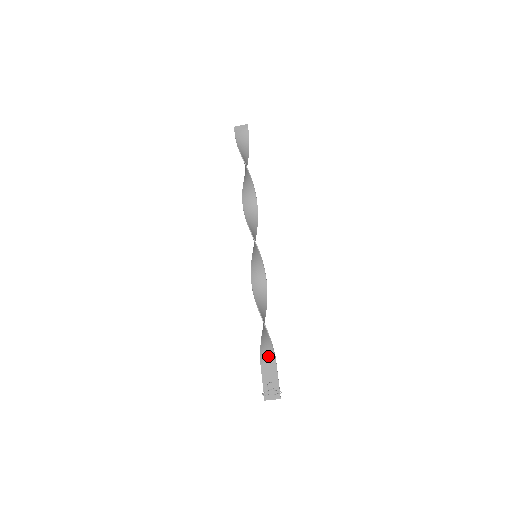
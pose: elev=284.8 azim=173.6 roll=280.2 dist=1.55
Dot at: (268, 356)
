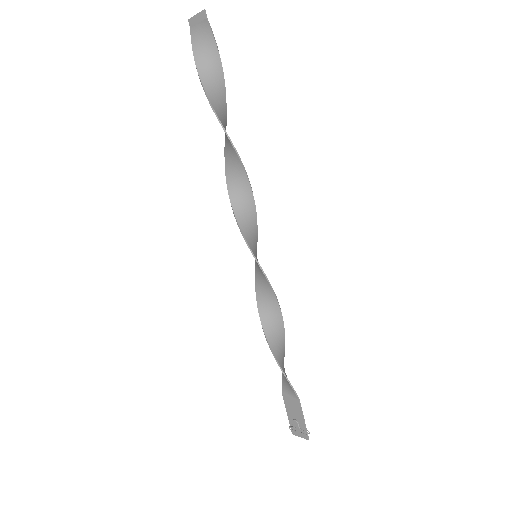
Dot at: (289, 389)
